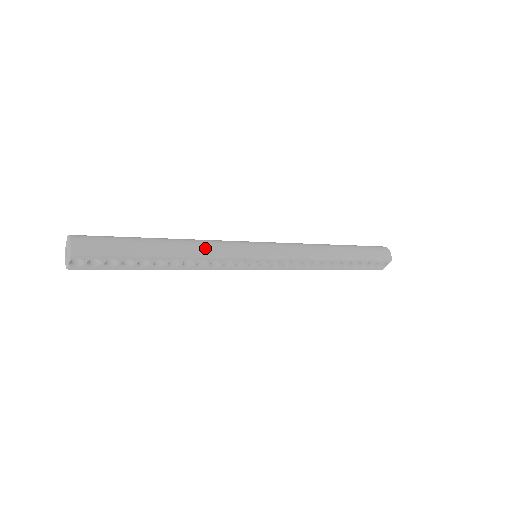
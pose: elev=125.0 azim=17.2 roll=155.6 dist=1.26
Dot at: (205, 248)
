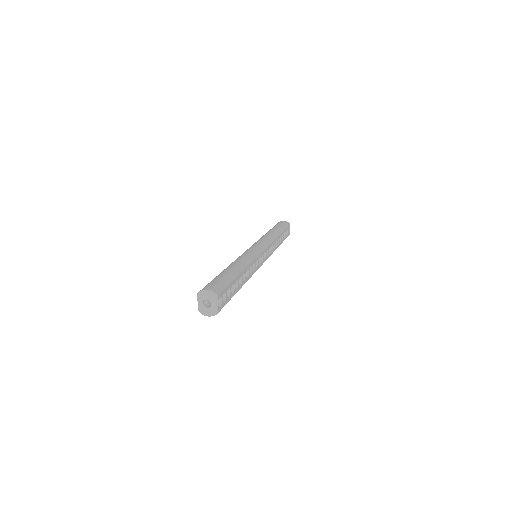
Dot at: (245, 259)
